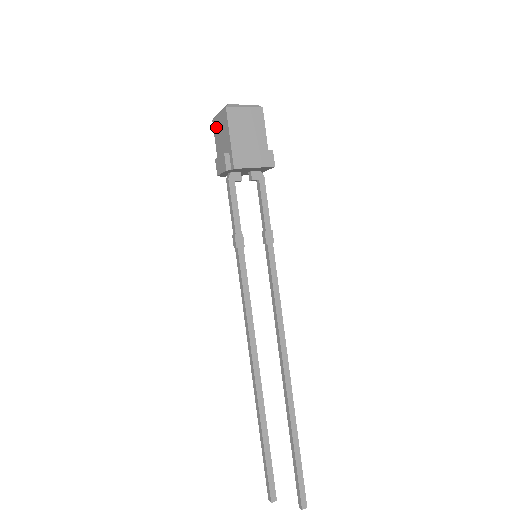
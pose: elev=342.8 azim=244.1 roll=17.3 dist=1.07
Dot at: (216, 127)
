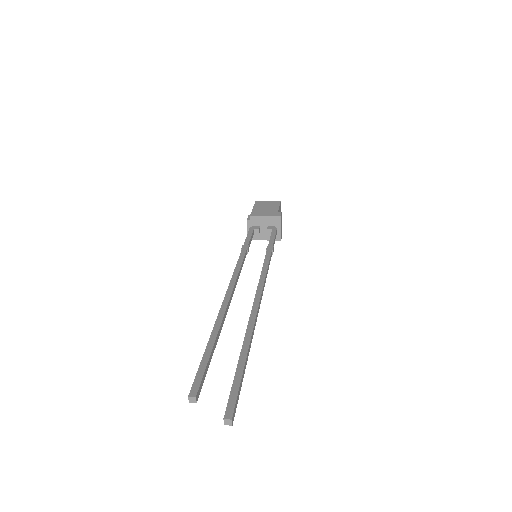
Dot at: occluded
